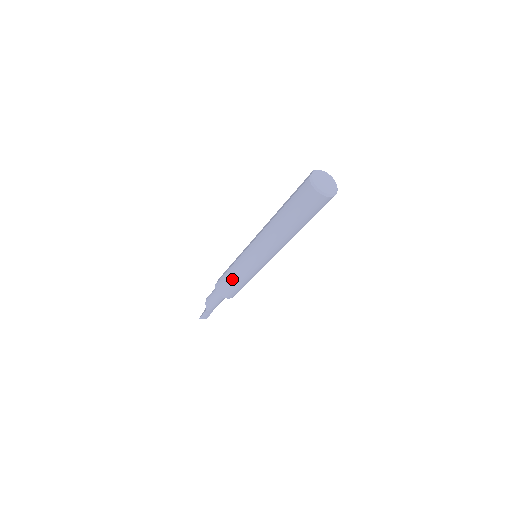
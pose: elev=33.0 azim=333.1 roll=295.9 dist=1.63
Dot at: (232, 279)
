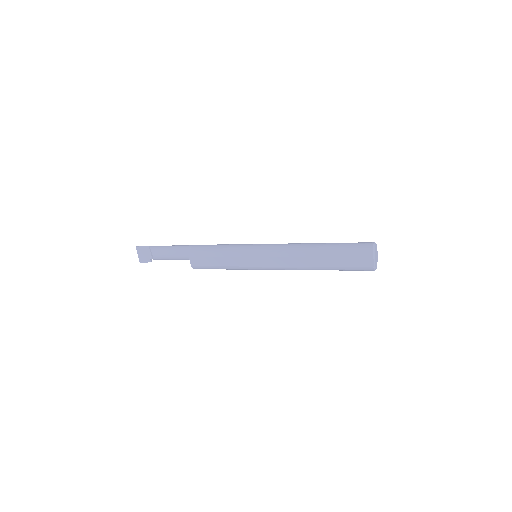
Dot at: (226, 269)
